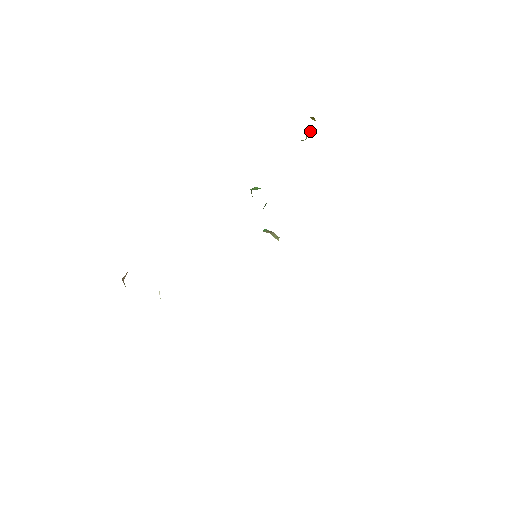
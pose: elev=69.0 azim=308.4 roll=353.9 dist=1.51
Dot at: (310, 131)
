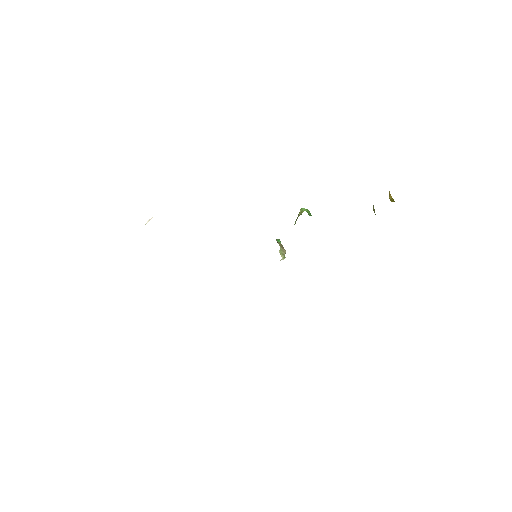
Dot at: occluded
